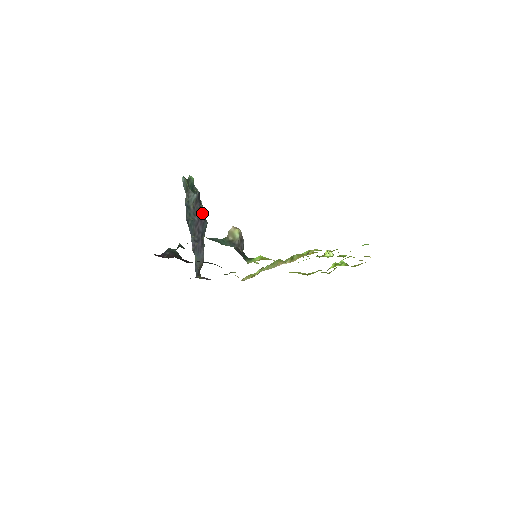
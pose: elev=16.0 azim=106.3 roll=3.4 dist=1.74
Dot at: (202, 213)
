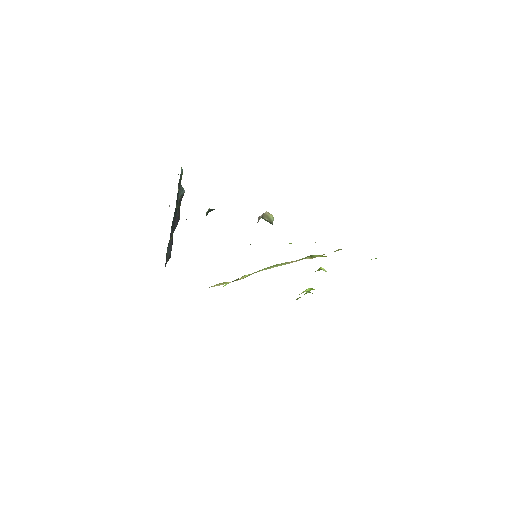
Dot at: occluded
